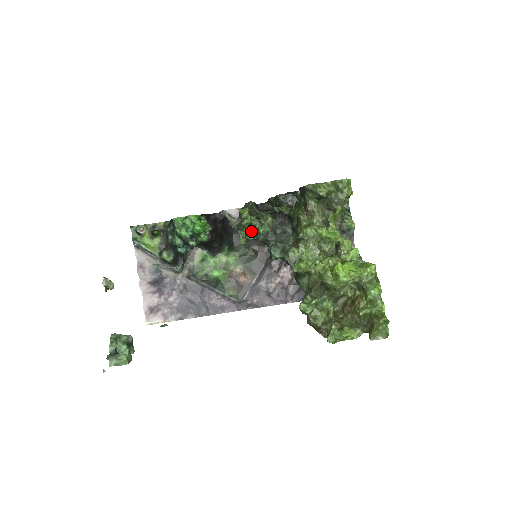
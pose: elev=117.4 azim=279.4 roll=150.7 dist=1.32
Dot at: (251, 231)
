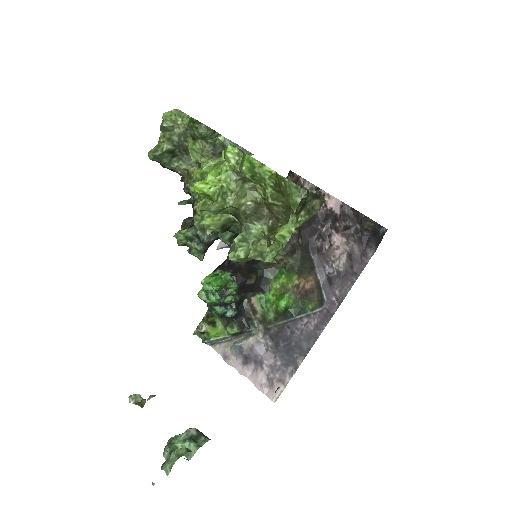
Dot at: (197, 242)
